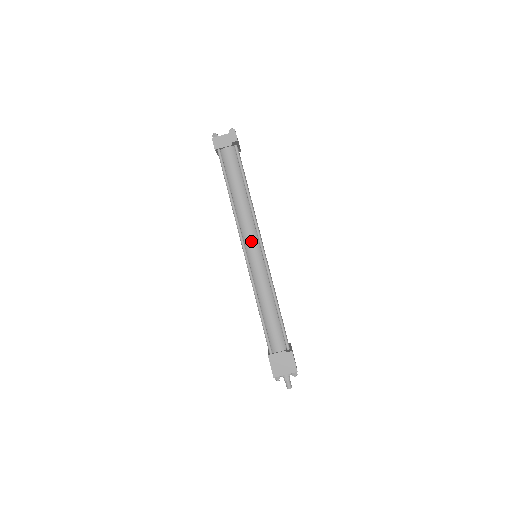
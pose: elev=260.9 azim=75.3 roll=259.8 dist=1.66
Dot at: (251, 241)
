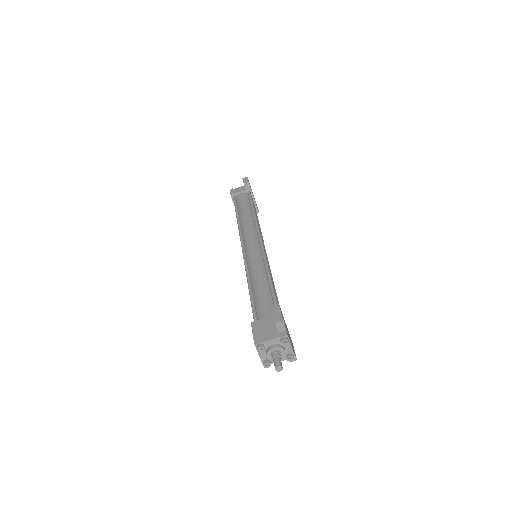
Dot at: (250, 239)
